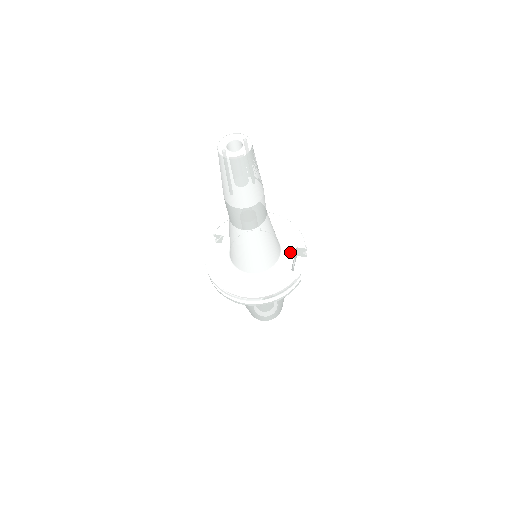
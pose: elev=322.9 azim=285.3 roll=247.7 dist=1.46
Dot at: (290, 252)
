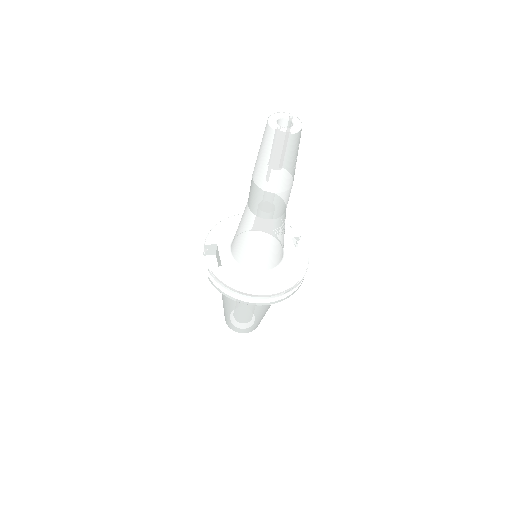
Dot at: (289, 243)
